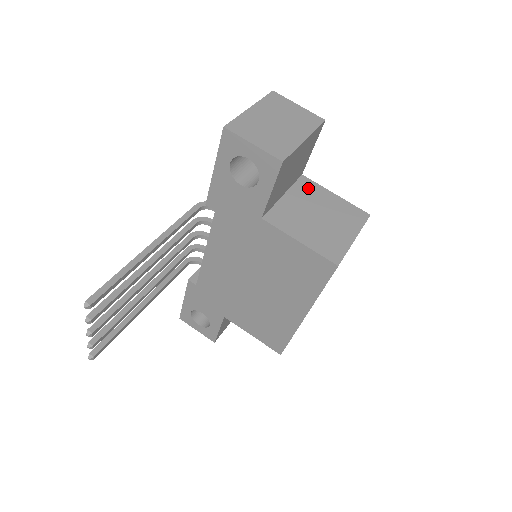
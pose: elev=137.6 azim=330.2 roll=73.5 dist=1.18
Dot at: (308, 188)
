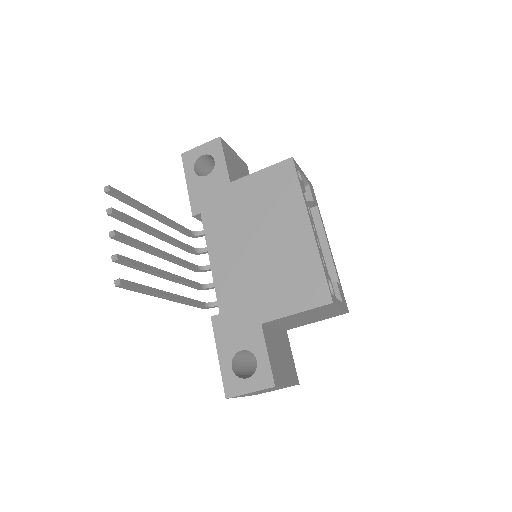
Dot at: occluded
